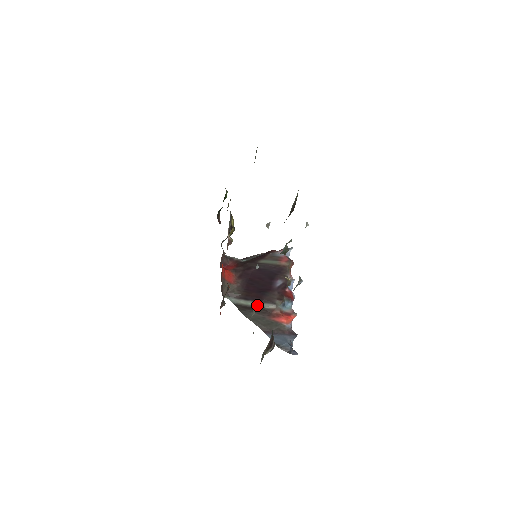
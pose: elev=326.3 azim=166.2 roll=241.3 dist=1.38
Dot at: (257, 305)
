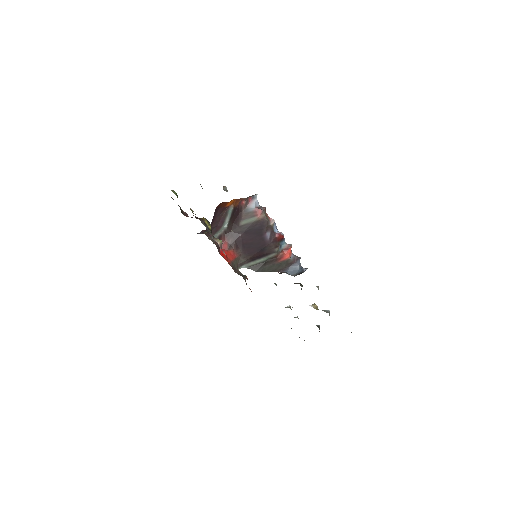
Dot at: (264, 260)
